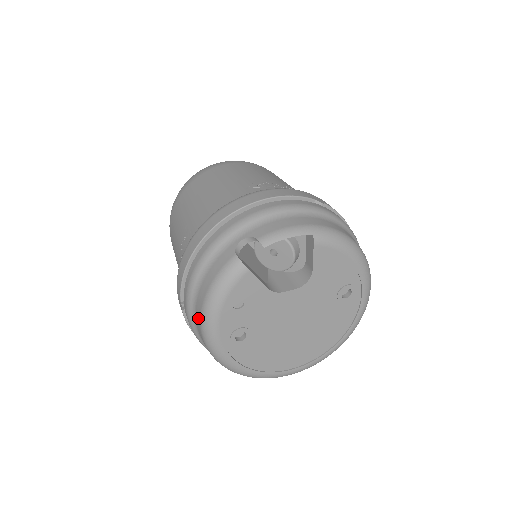
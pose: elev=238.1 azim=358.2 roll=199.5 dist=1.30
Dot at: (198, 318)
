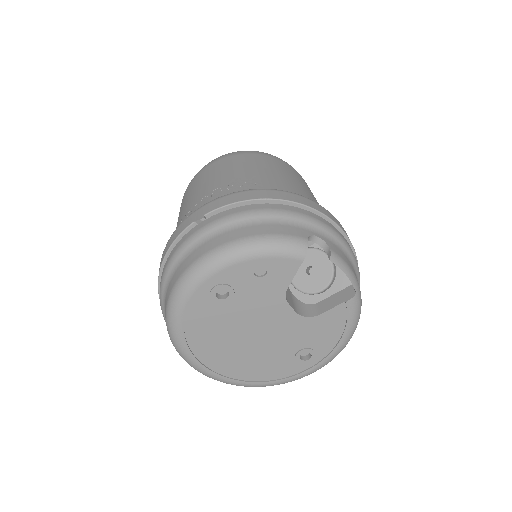
Dot at: (216, 242)
